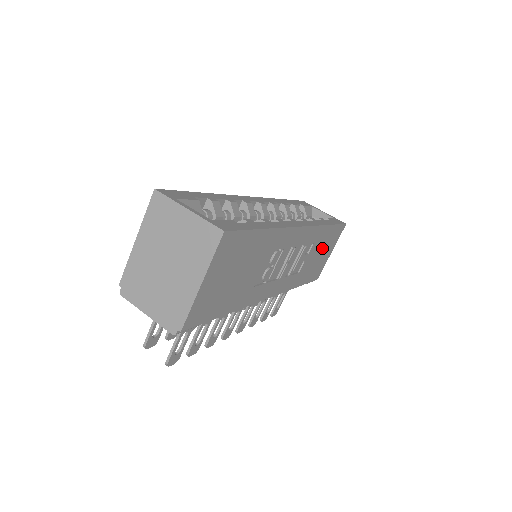
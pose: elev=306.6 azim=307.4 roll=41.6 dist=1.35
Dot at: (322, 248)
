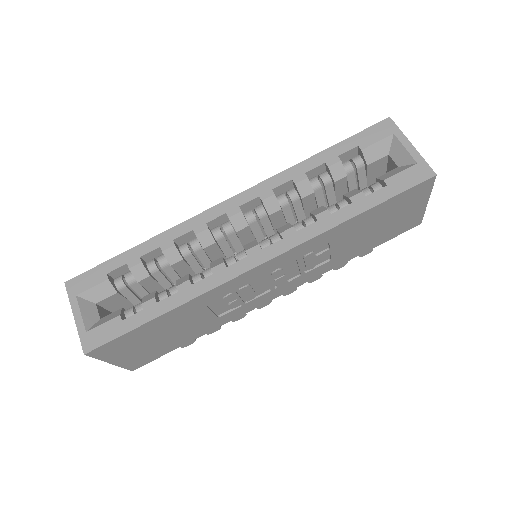
Dot at: (375, 223)
